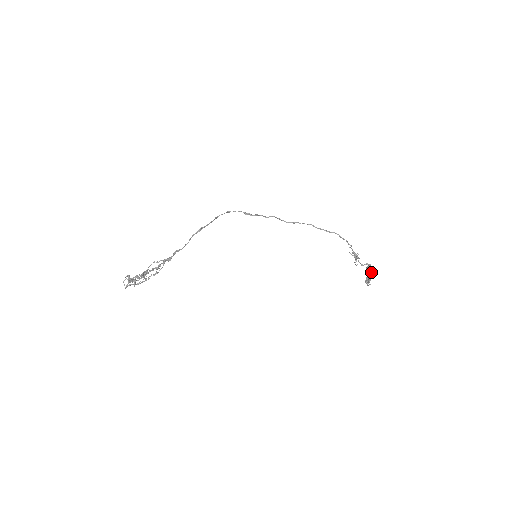
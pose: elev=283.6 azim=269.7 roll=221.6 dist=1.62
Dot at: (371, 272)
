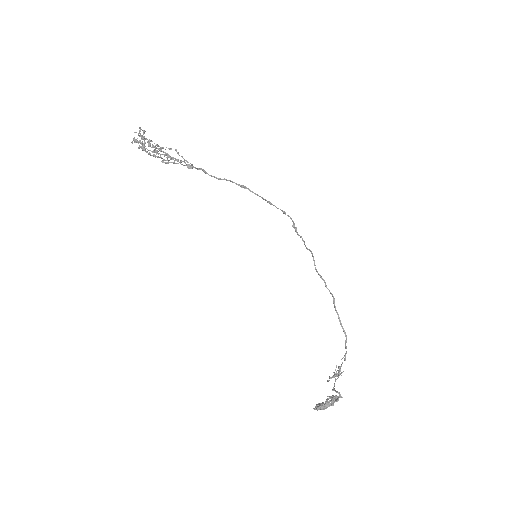
Dot at: (333, 402)
